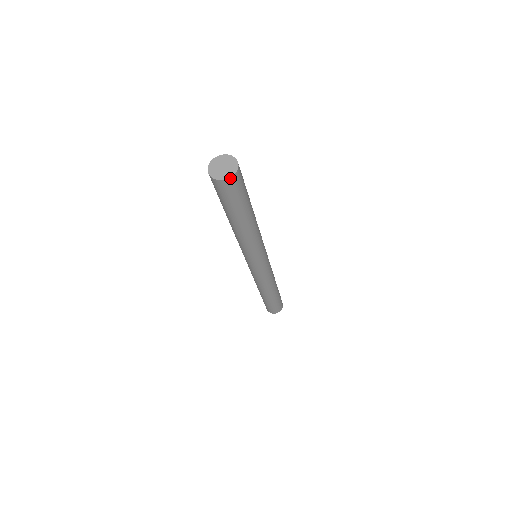
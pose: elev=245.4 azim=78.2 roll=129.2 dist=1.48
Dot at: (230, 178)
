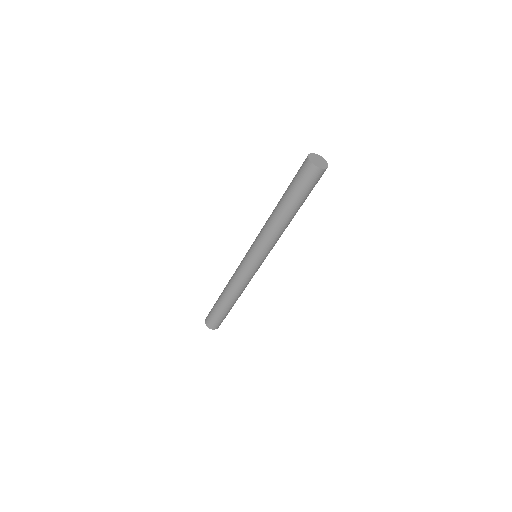
Dot at: (323, 169)
